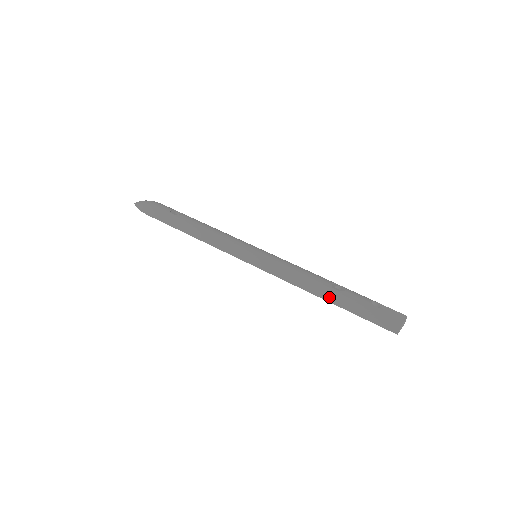
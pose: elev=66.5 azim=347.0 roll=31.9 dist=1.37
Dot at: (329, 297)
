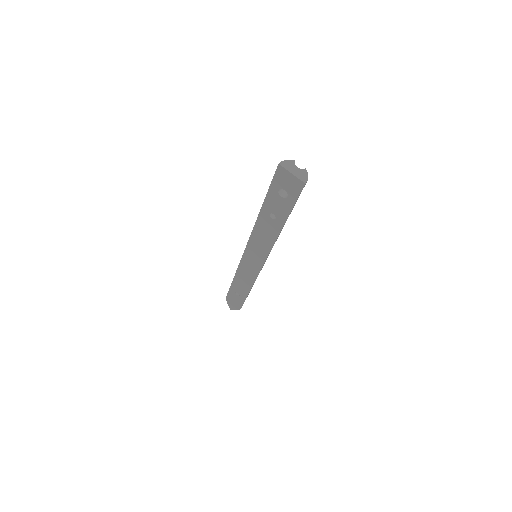
Dot at: occluded
